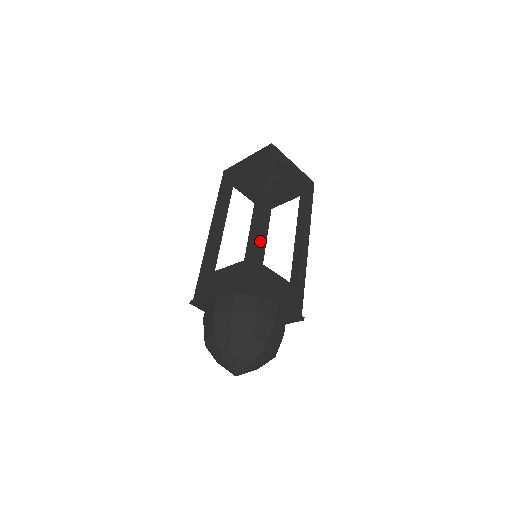
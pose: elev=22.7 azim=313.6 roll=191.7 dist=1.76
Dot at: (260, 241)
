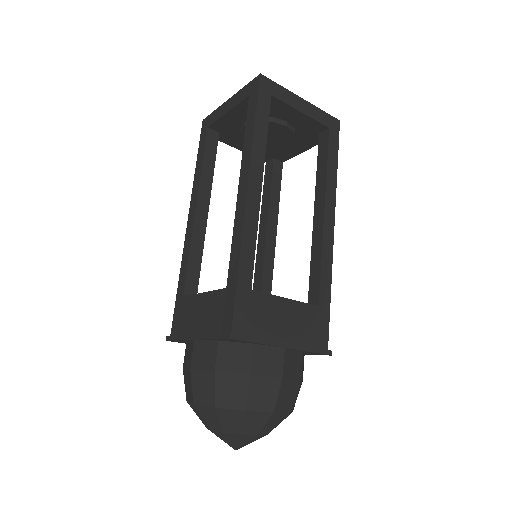
Dot at: (249, 253)
